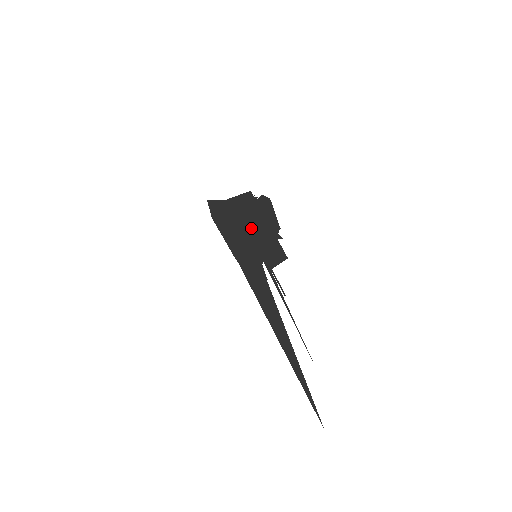
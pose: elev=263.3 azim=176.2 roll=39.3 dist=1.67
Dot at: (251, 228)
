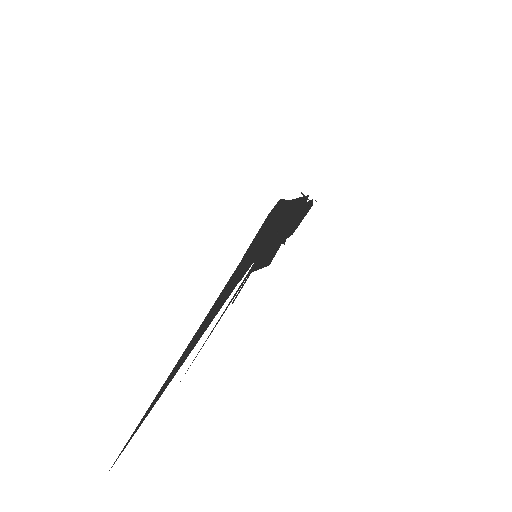
Dot at: (278, 229)
